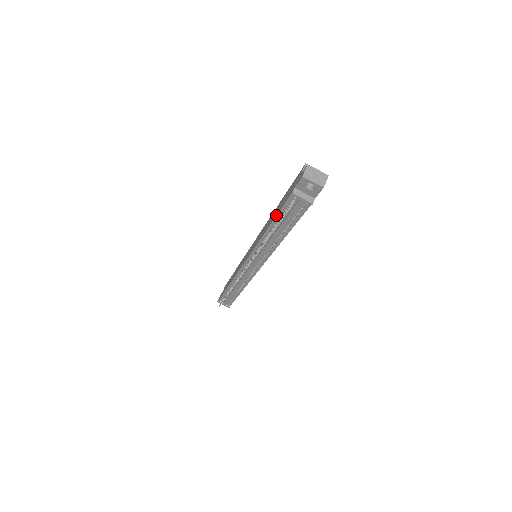
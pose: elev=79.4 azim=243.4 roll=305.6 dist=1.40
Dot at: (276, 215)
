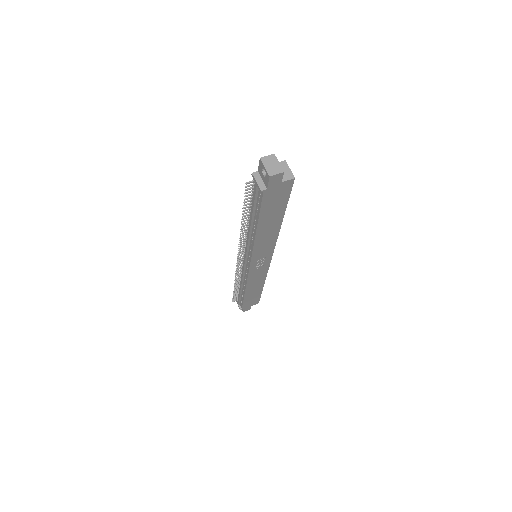
Dot at: occluded
